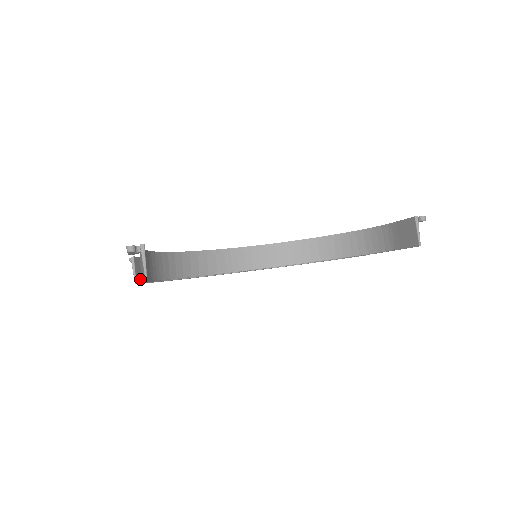
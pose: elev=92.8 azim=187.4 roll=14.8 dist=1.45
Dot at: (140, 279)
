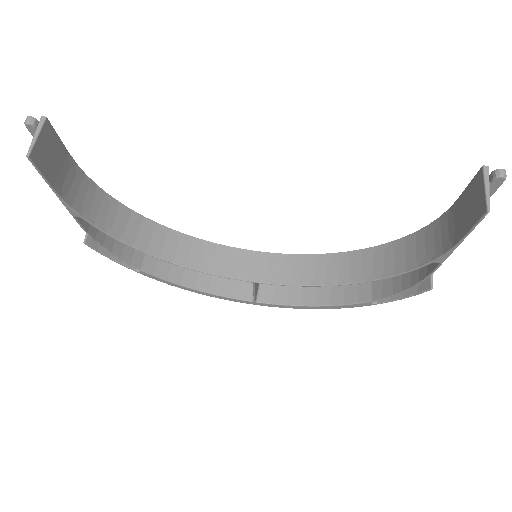
Dot at: (96, 244)
